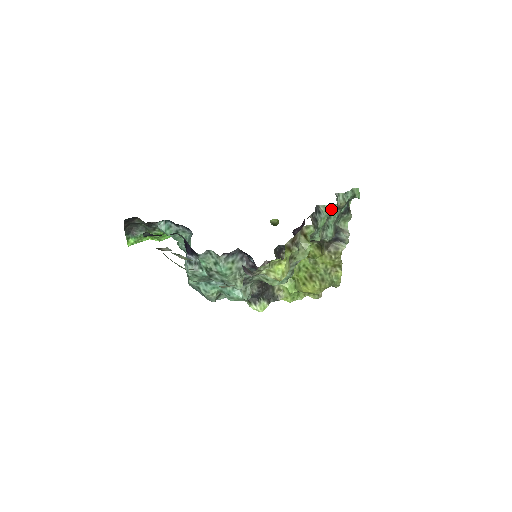
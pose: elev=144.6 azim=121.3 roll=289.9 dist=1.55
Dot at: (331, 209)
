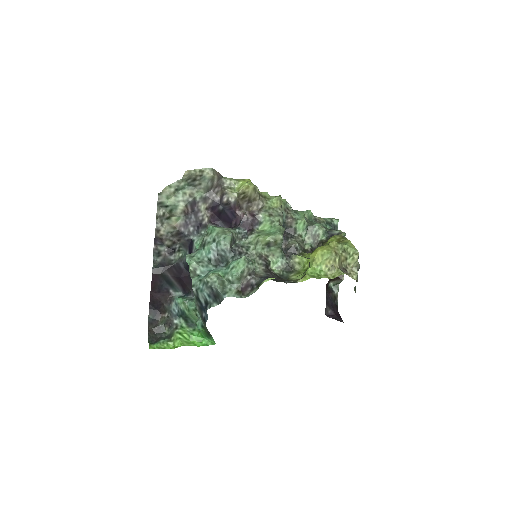
Dot at: (306, 211)
